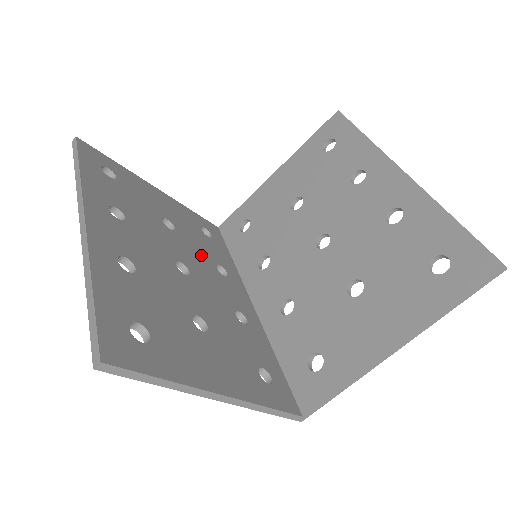
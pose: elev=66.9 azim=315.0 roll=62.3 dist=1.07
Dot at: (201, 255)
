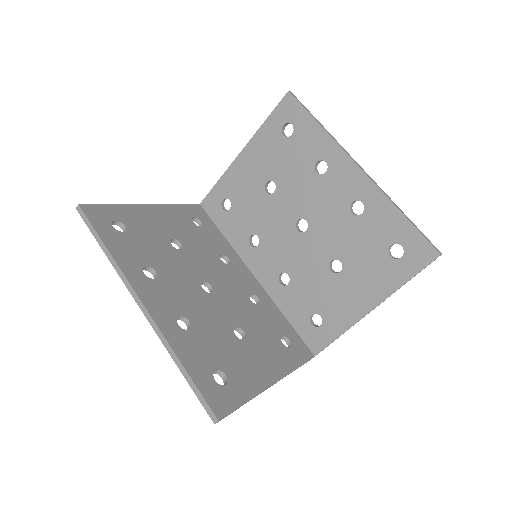
Dot at: (208, 257)
